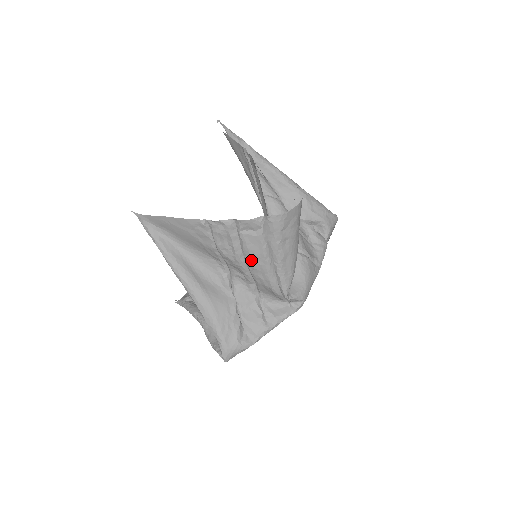
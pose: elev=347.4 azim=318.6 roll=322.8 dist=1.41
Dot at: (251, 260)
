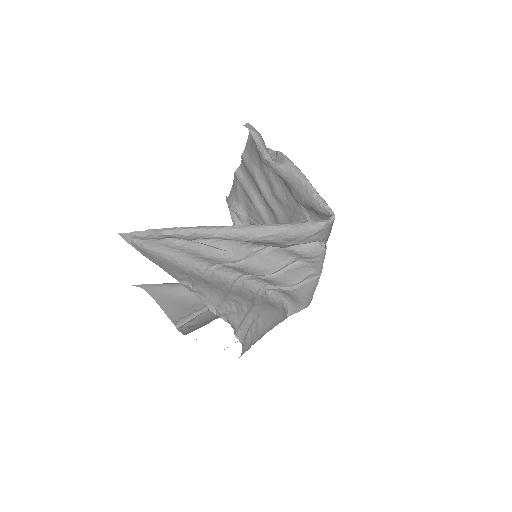
Dot at: occluded
